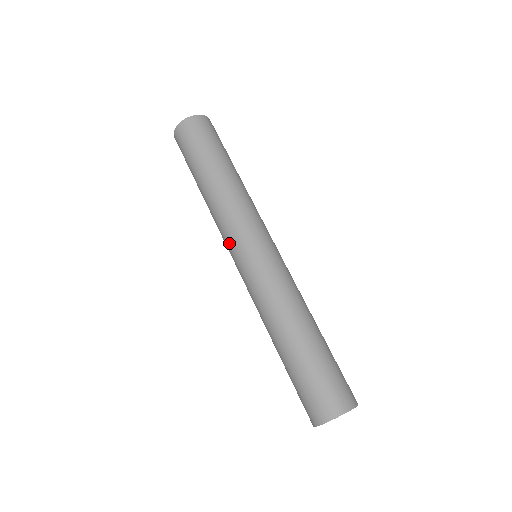
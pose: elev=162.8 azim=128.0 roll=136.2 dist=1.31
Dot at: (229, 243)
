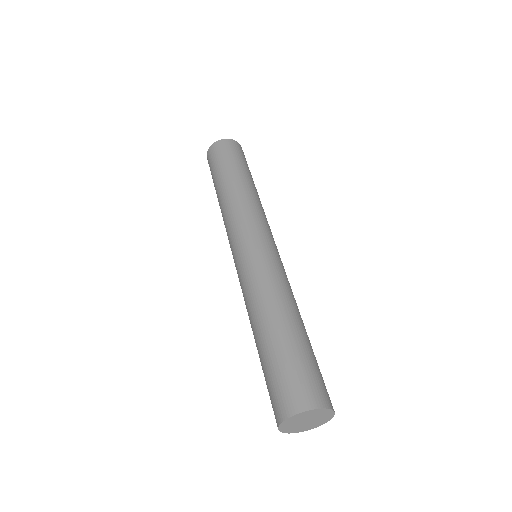
Dot at: (230, 242)
